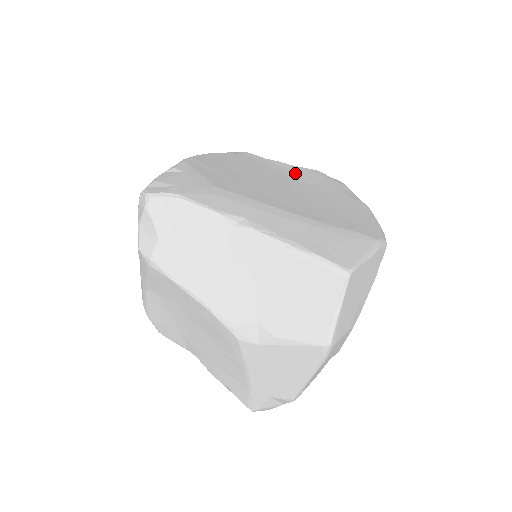
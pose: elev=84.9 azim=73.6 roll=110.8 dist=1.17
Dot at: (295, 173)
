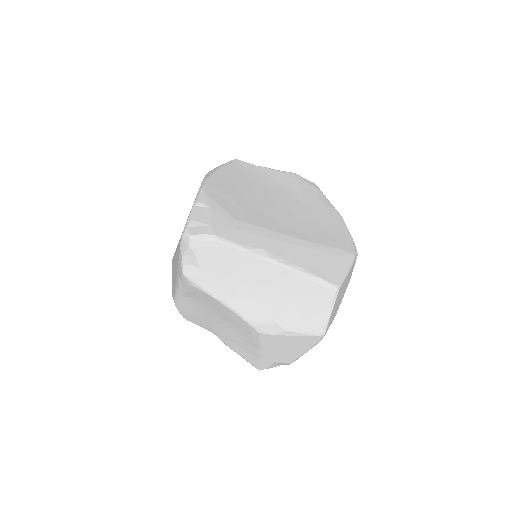
Dot at: (280, 181)
